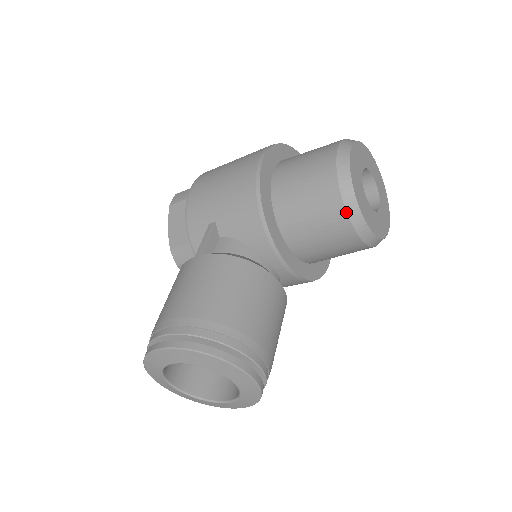
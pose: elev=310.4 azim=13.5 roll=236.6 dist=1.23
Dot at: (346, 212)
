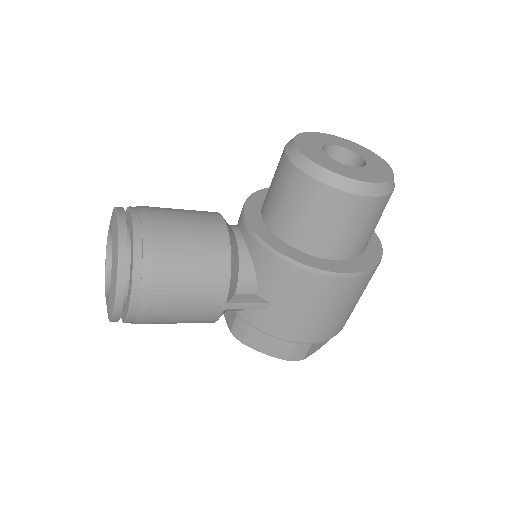
Dot at: (284, 148)
